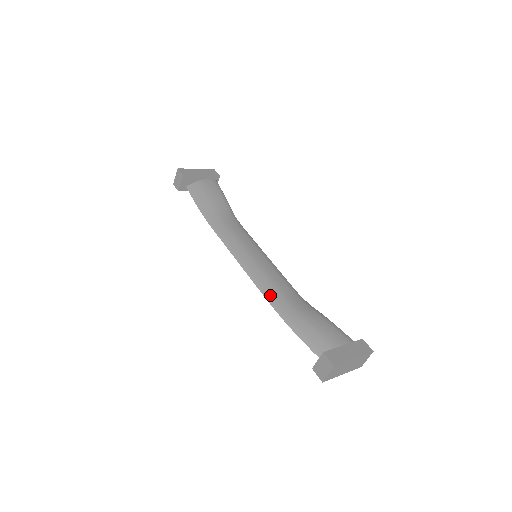
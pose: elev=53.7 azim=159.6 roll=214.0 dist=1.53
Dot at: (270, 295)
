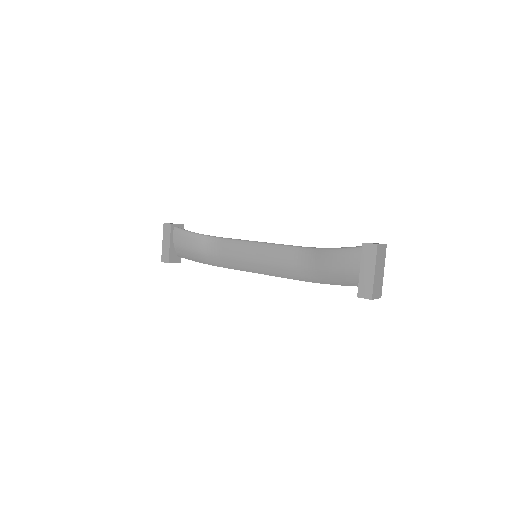
Dot at: (294, 276)
